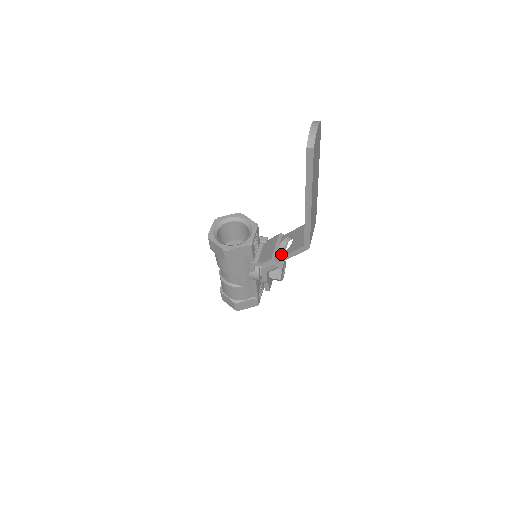
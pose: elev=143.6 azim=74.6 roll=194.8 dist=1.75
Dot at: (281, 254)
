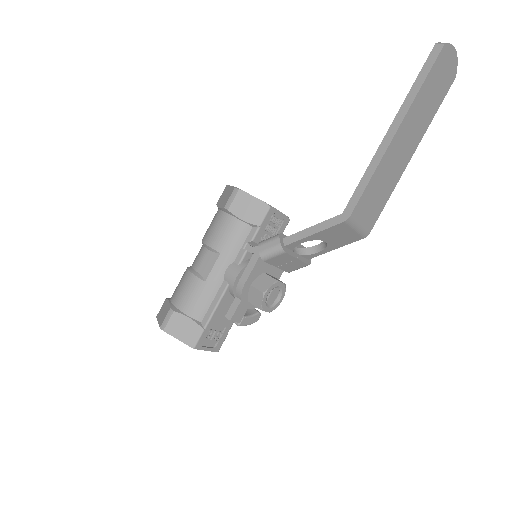
Dot at: occluded
